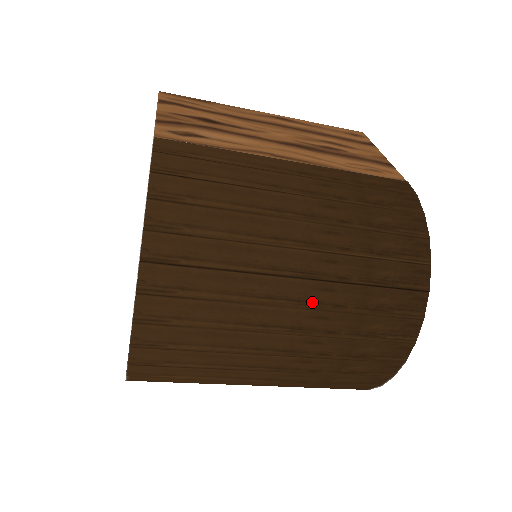
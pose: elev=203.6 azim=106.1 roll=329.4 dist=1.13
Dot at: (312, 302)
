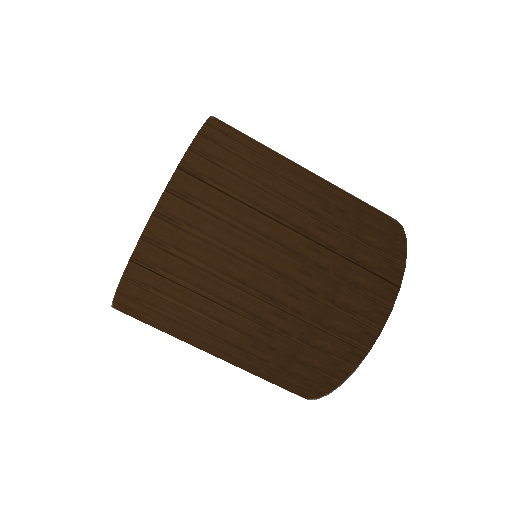
Dot at: (301, 255)
